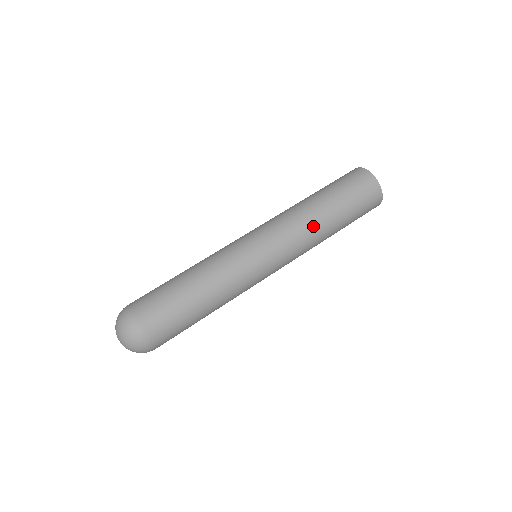
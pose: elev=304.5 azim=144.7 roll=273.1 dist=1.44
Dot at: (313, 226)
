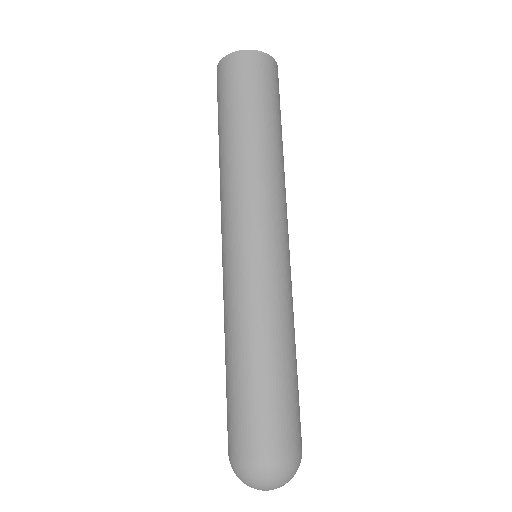
Dot at: (275, 167)
